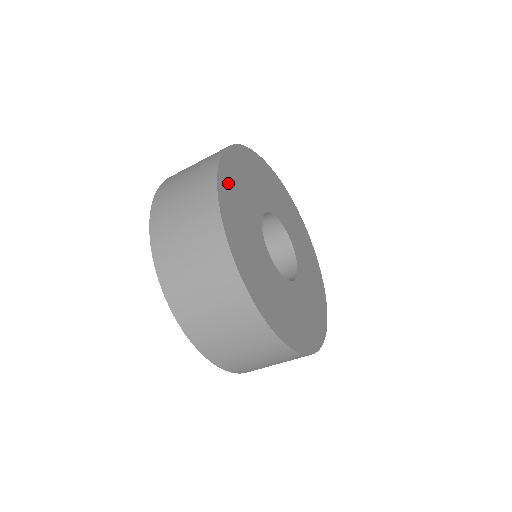
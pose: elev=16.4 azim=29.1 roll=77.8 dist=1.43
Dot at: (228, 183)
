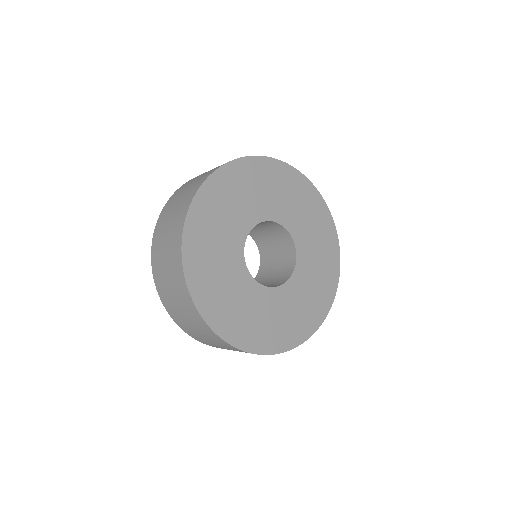
Dot at: (198, 228)
